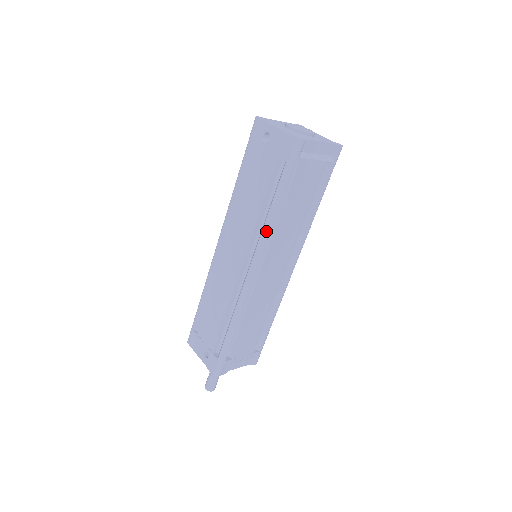
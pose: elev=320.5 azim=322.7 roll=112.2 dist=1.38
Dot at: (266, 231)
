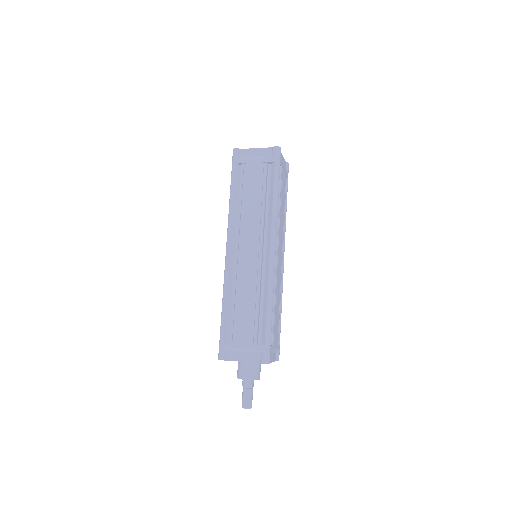
Dot at: (229, 215)
